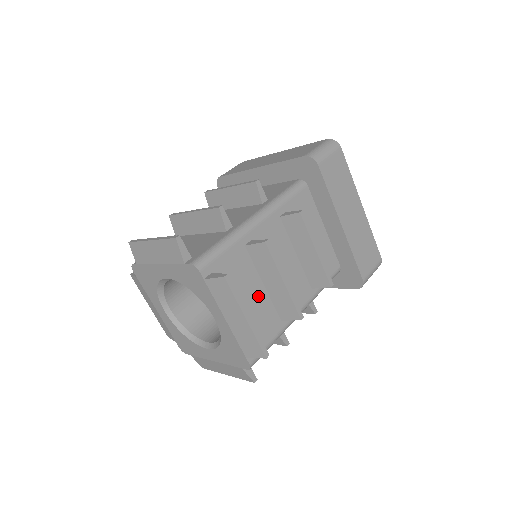
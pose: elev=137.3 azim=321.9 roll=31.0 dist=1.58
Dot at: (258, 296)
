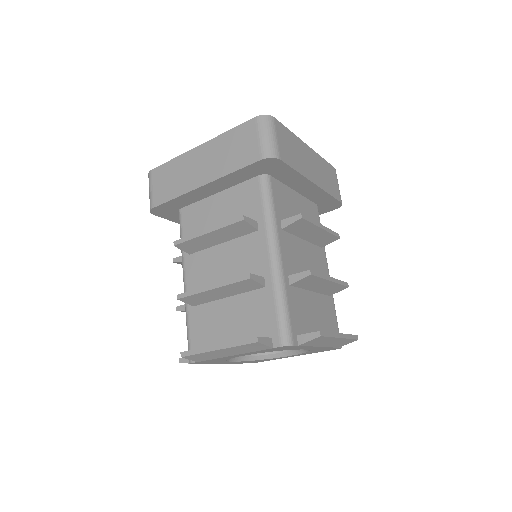
Dot at: (315, 303)
